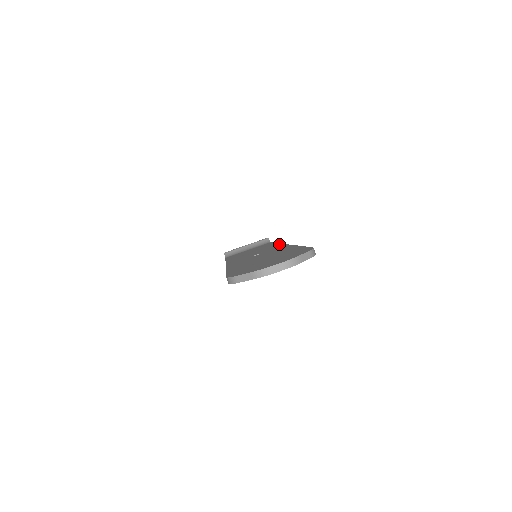
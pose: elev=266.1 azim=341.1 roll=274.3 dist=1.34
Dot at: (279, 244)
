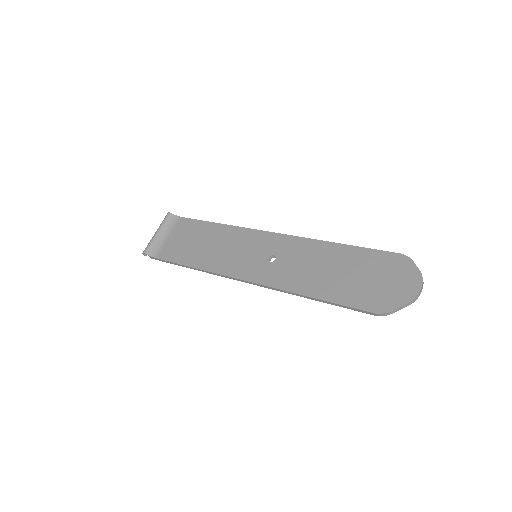
Dot at: (252, 231)
